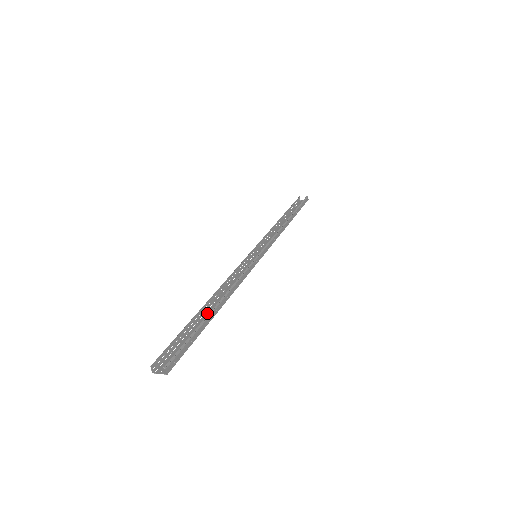
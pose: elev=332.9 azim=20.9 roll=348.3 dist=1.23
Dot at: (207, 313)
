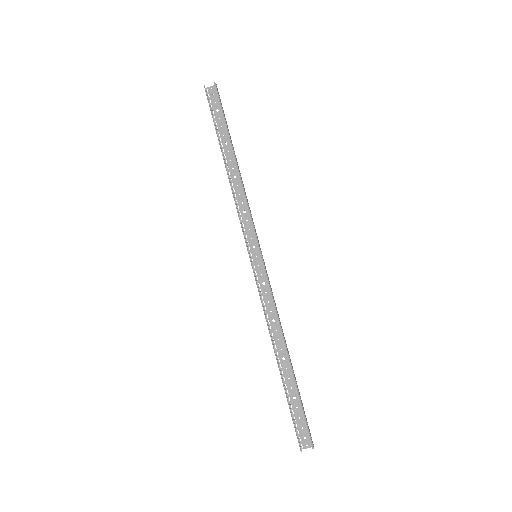
Dot at: (283, 366)
